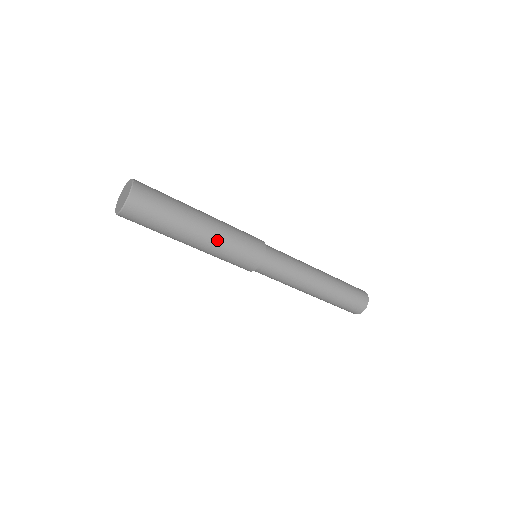
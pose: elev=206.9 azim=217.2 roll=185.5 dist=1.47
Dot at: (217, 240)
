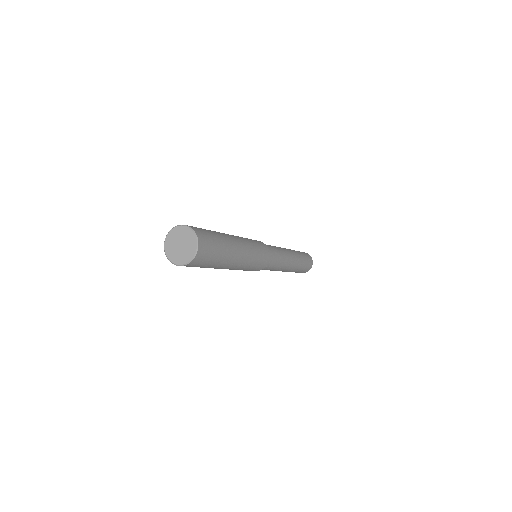
Dot at: (244, 263)
